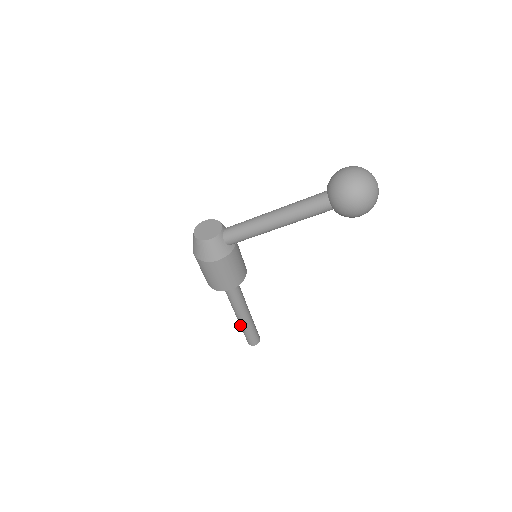
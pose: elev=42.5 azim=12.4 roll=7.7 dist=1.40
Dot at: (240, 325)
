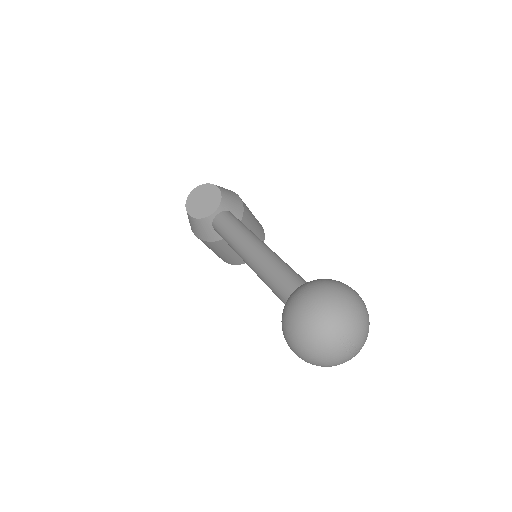
Dot at: occluded
